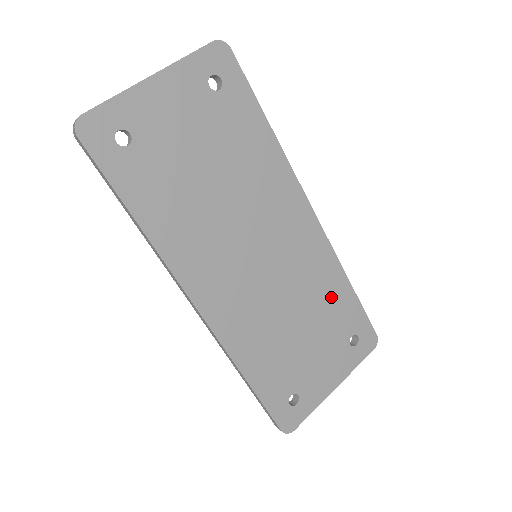
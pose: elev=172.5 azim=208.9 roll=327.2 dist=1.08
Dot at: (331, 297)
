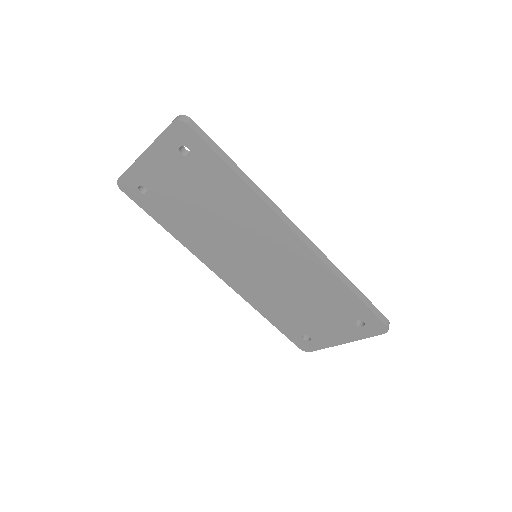
Dot at: (329, 292)
